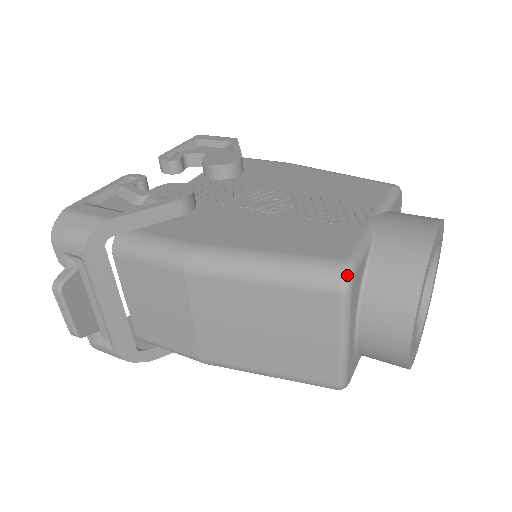
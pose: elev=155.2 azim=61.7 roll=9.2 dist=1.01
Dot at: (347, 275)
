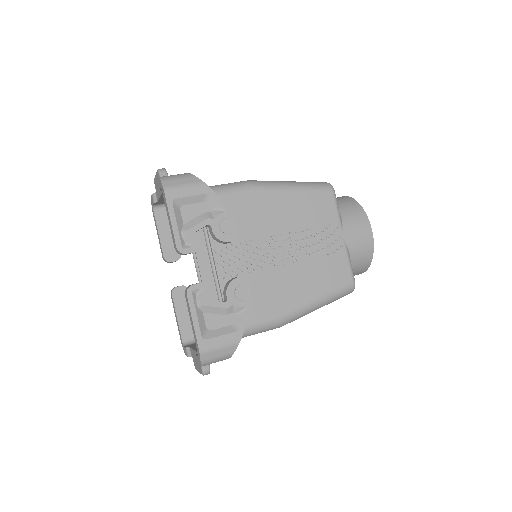
Dot at: occluded
